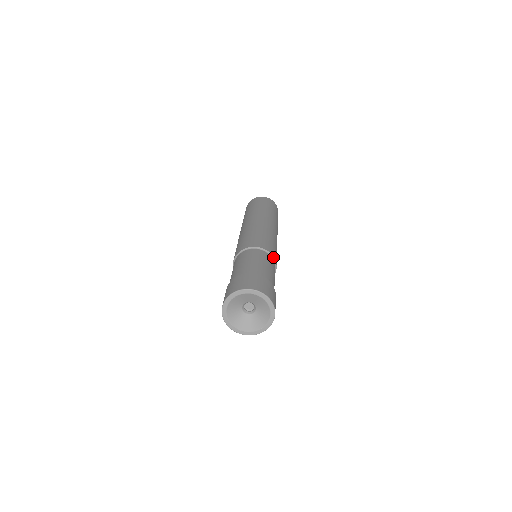
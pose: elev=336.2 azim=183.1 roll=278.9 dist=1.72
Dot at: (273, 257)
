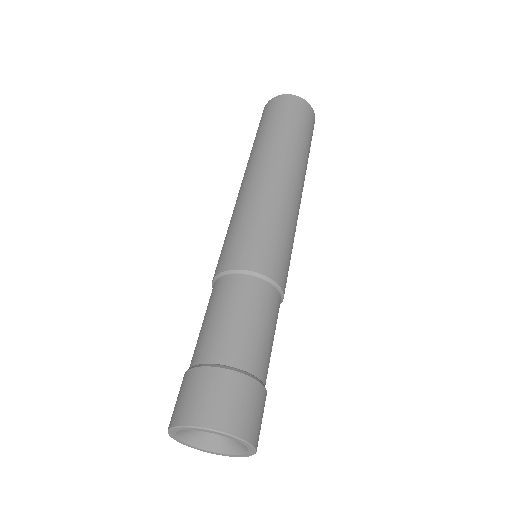
Dot at: occluded
